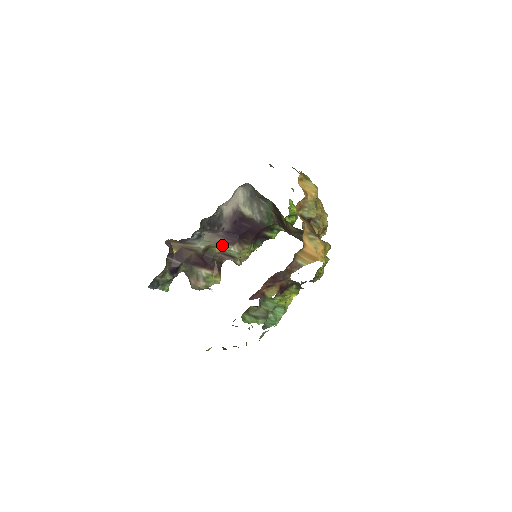
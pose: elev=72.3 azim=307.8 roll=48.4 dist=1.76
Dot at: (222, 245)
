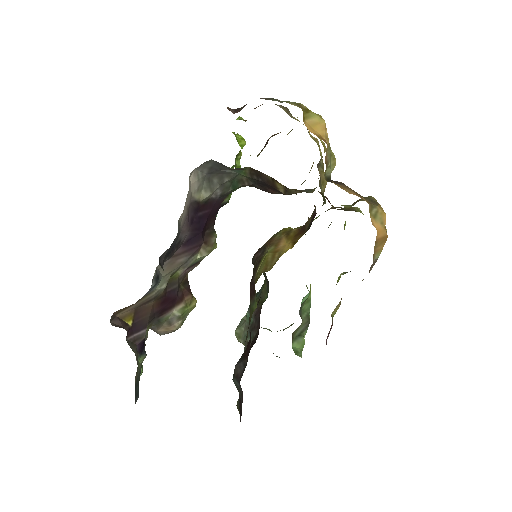
Dot at: (186, 263)
